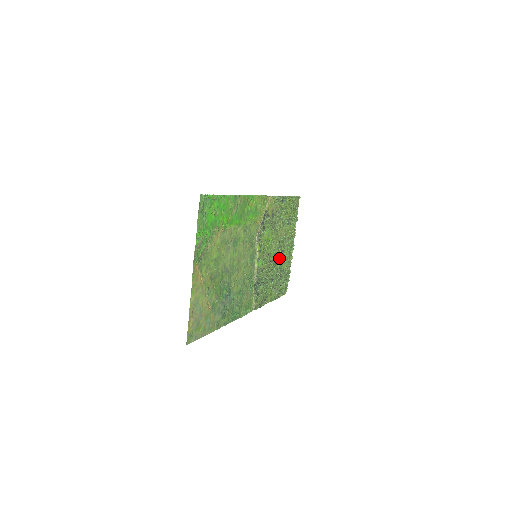
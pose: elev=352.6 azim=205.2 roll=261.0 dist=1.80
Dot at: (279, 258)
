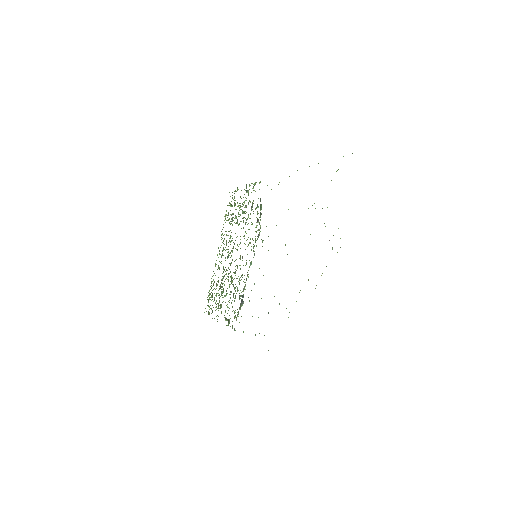
Dot at: occluded
